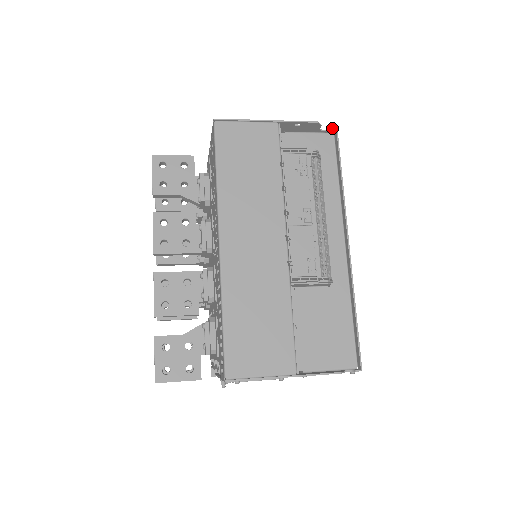
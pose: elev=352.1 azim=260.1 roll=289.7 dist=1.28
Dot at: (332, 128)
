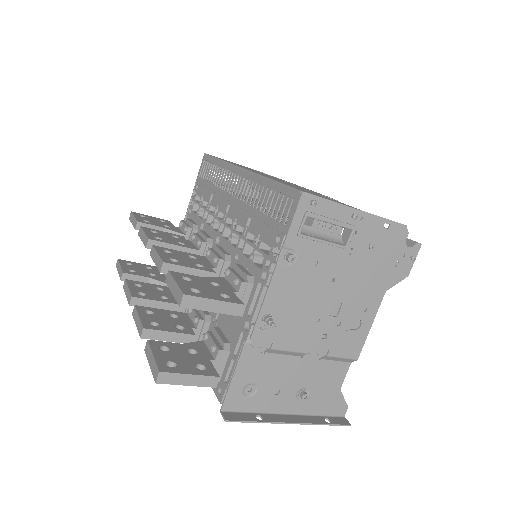
Dot at: occluded
